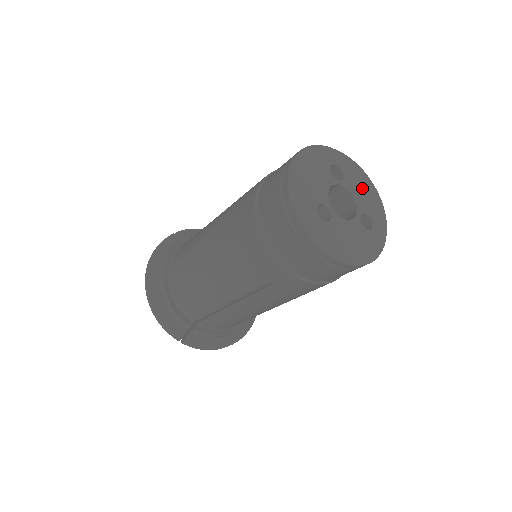
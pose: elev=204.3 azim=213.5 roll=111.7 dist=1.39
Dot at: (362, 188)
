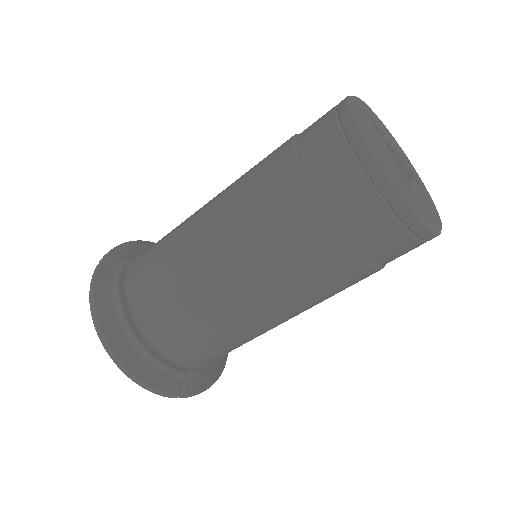
Dot at: (391, 139)
